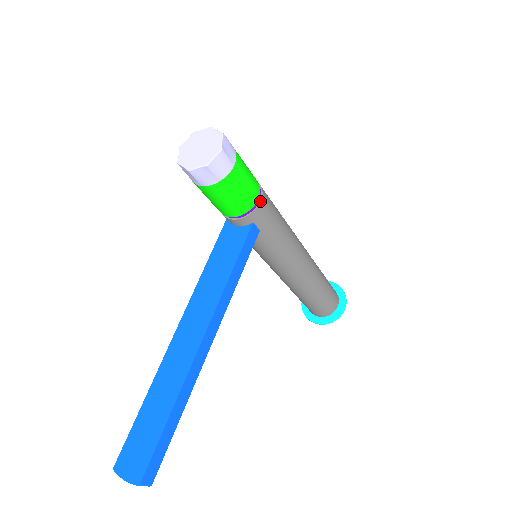
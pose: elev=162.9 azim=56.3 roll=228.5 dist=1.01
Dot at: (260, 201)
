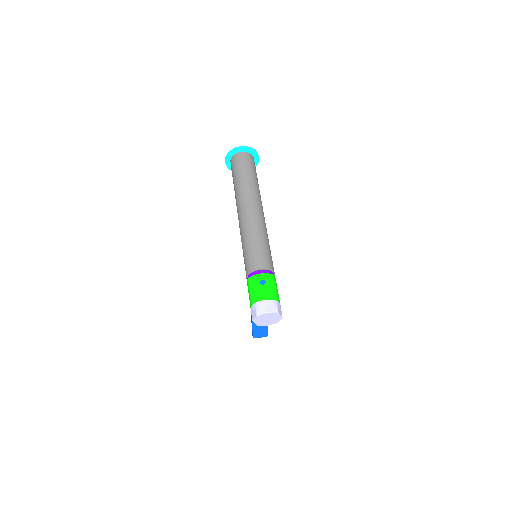
Dot at: occluded
